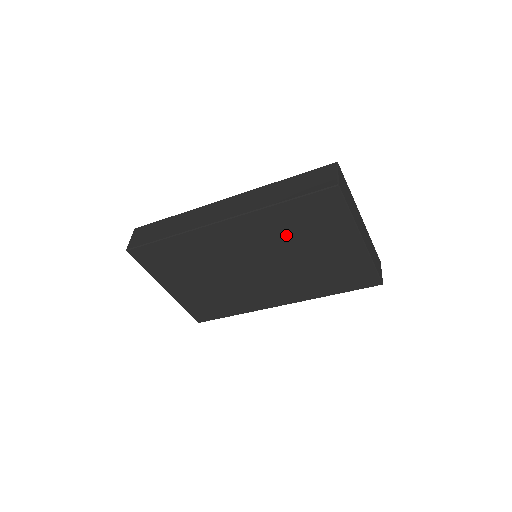
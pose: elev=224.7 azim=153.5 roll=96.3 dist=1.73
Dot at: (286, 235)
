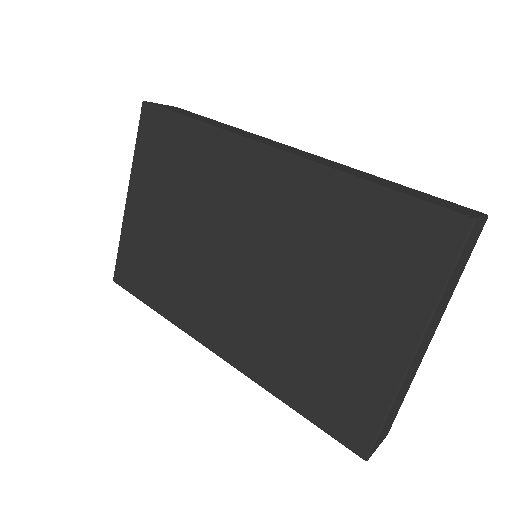
Dot at: (324, 243)
